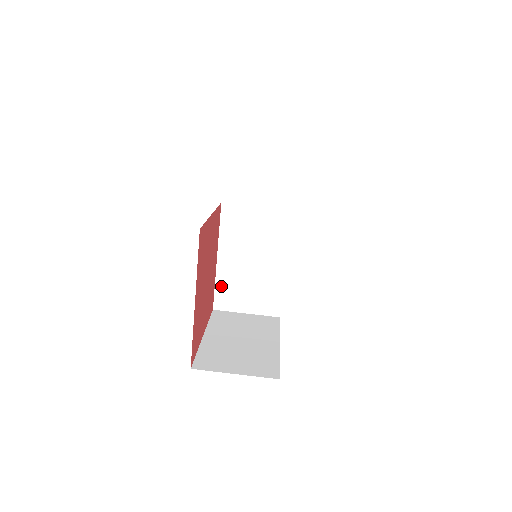
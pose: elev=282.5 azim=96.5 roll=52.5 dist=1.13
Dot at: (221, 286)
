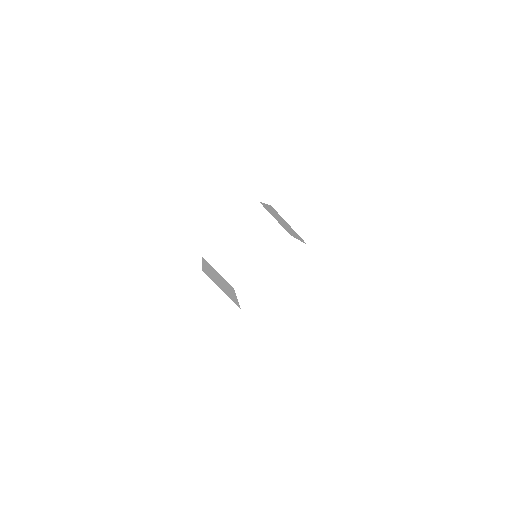
Dot at: (264, 205)
